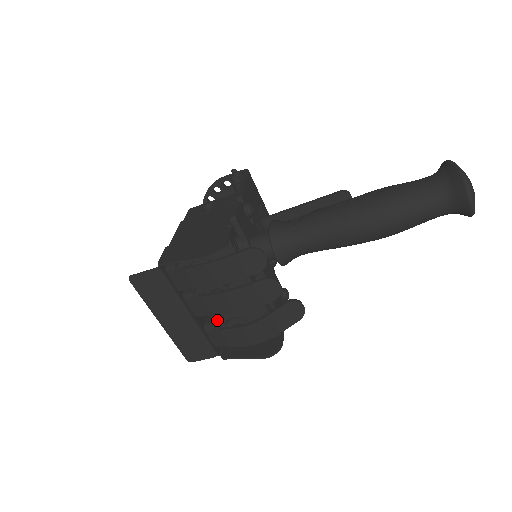
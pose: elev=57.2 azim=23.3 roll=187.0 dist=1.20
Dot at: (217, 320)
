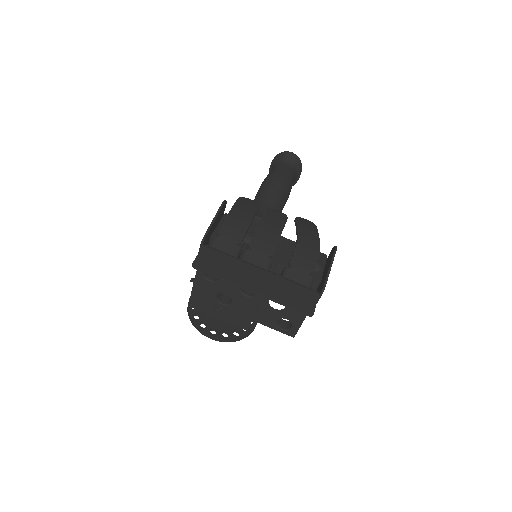
Dot at: occluded
